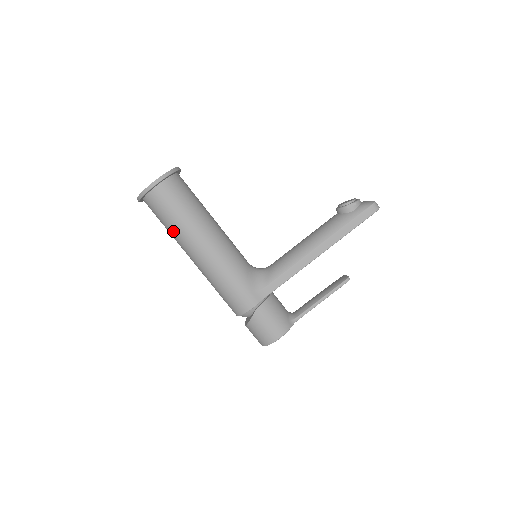
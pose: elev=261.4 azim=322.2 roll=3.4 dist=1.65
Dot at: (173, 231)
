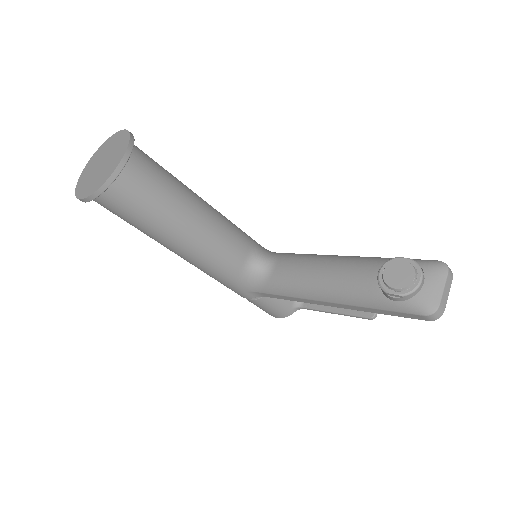
Dot at: occluded
